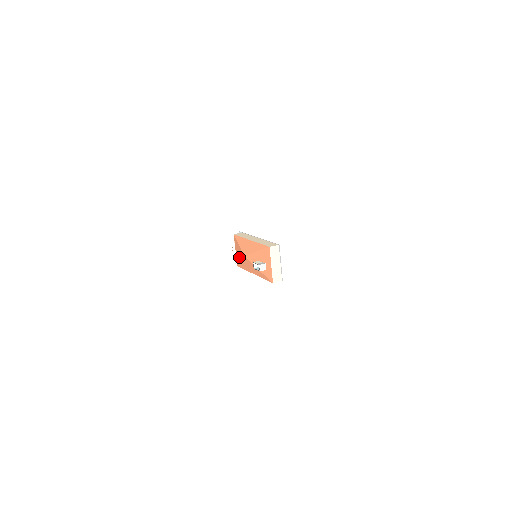
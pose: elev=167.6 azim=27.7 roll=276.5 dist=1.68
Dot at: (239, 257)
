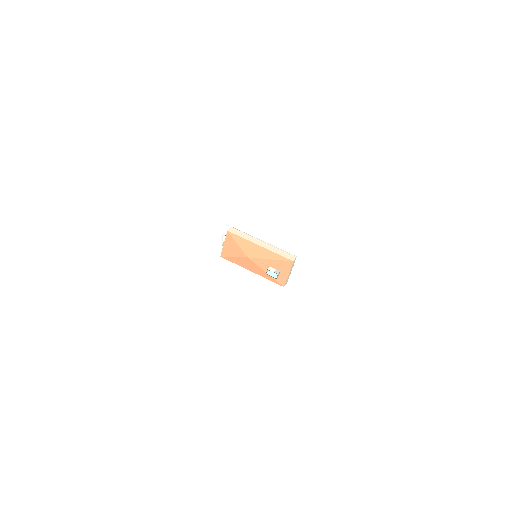
Dot at: (232, 253)
